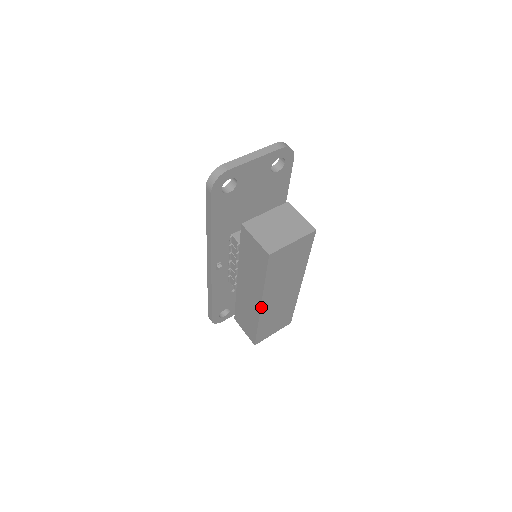
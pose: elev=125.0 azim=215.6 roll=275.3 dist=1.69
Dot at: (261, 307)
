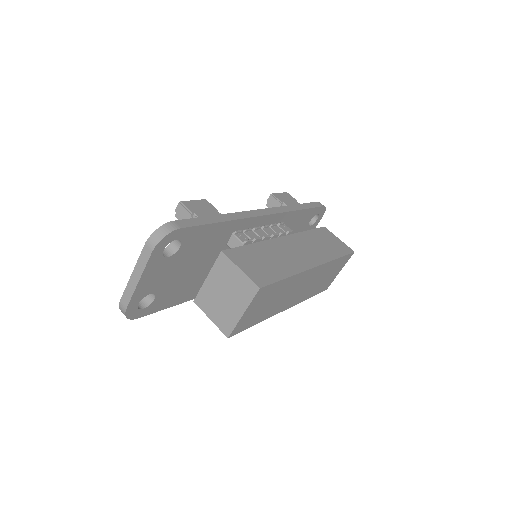
Dot at: (286, 308)
